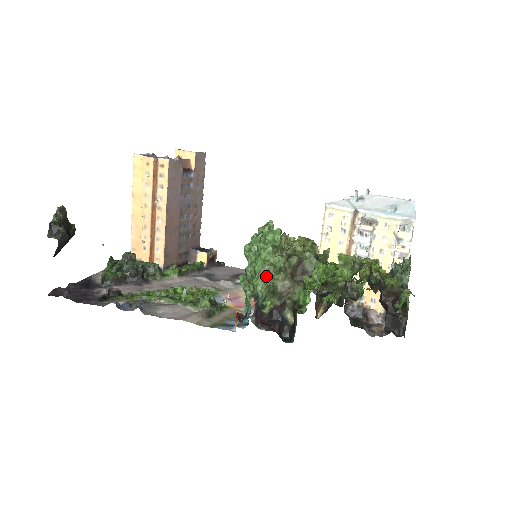
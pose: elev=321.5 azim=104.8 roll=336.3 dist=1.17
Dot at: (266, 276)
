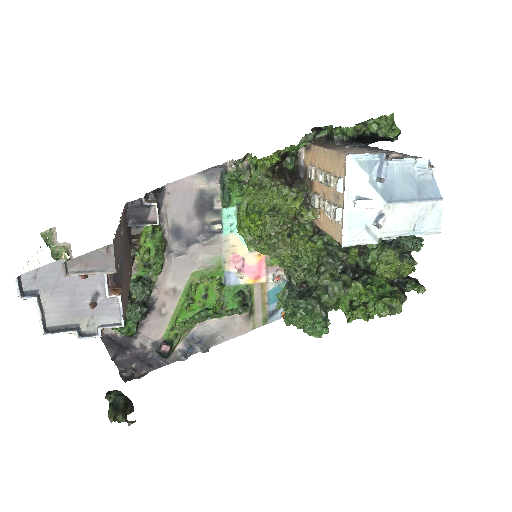
Dot at: occluded
